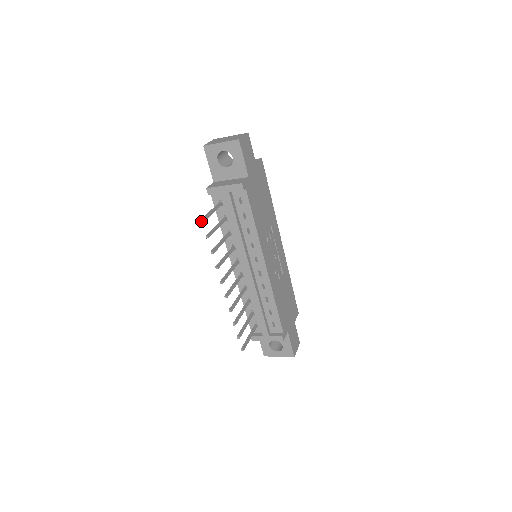
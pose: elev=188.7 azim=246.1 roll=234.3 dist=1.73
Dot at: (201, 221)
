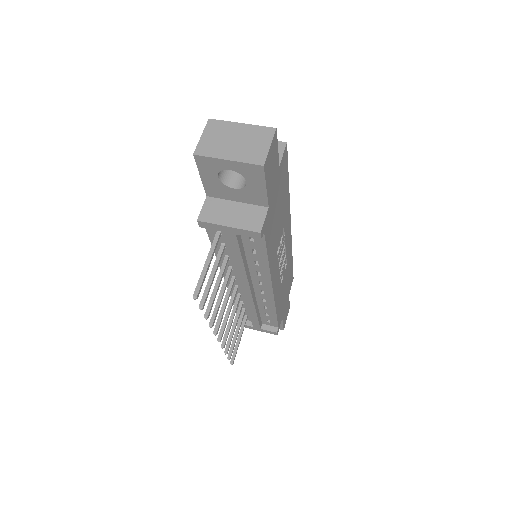
Dot at: (194, 299)
